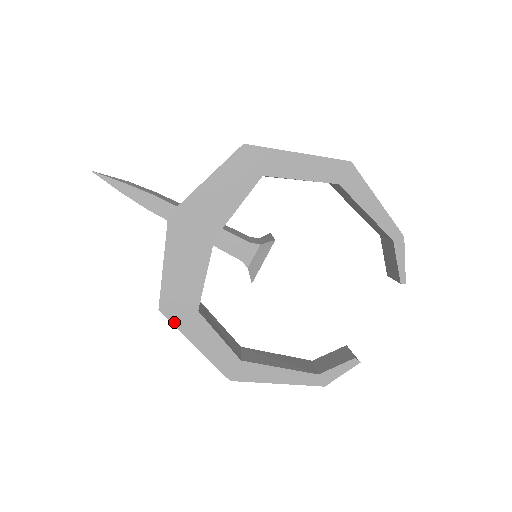
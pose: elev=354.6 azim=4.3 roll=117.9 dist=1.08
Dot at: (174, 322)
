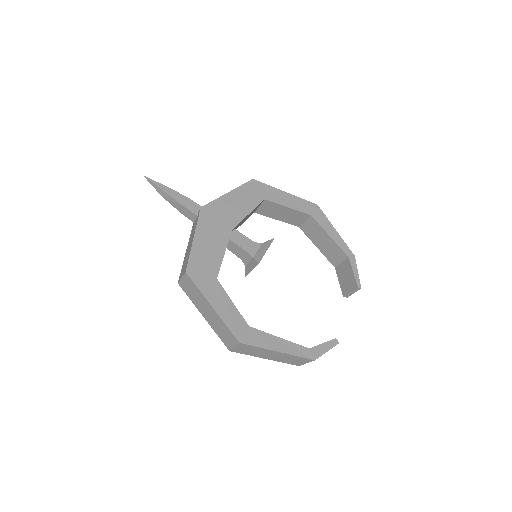
Dot at: (197, 284)
